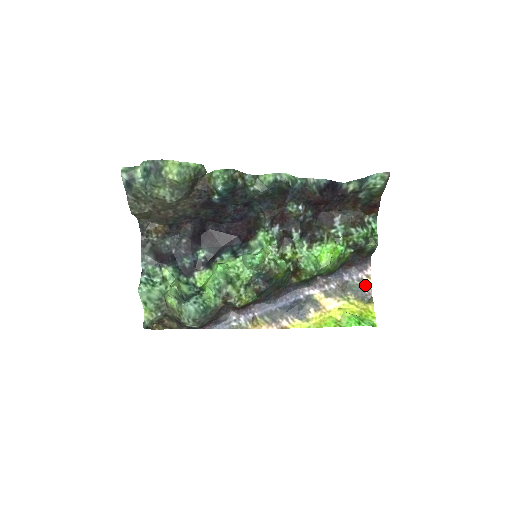
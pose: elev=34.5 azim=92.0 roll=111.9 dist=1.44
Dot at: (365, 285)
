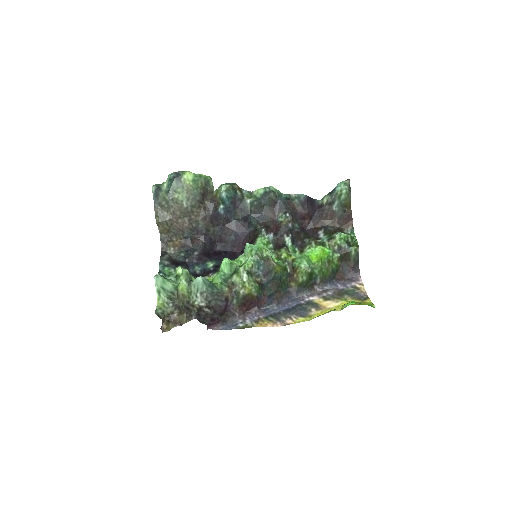
Dot at: (359, 290)
